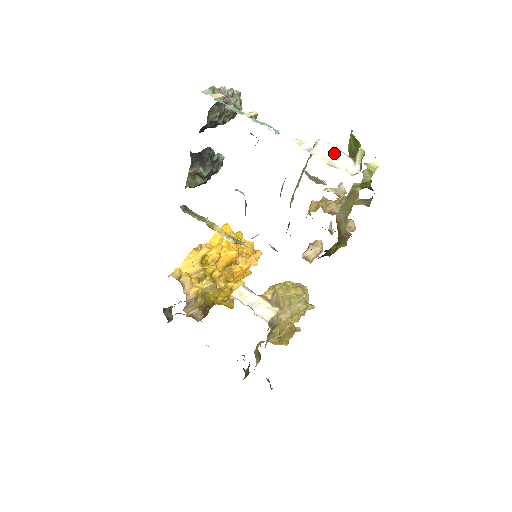
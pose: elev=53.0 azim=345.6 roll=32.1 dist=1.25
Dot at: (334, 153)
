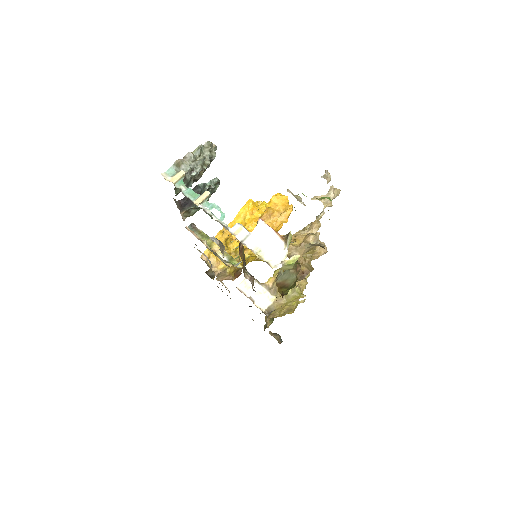
Dot at: (267, 238)
